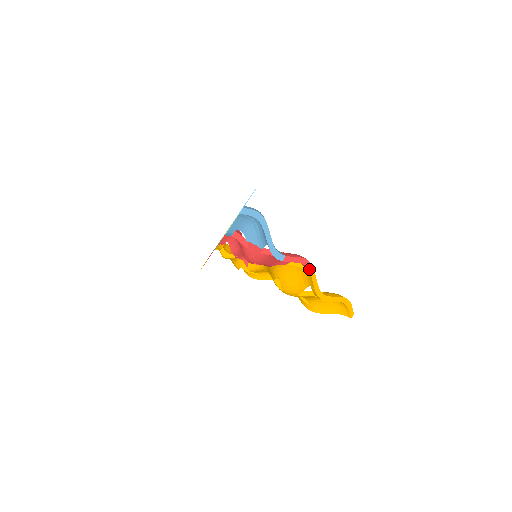
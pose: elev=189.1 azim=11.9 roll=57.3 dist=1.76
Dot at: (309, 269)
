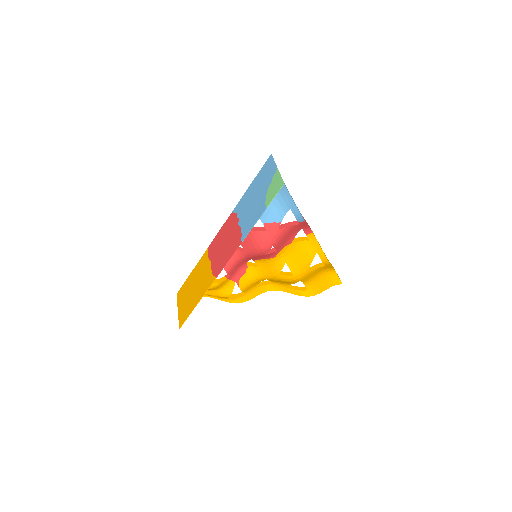
Dot at: (313, 234)
